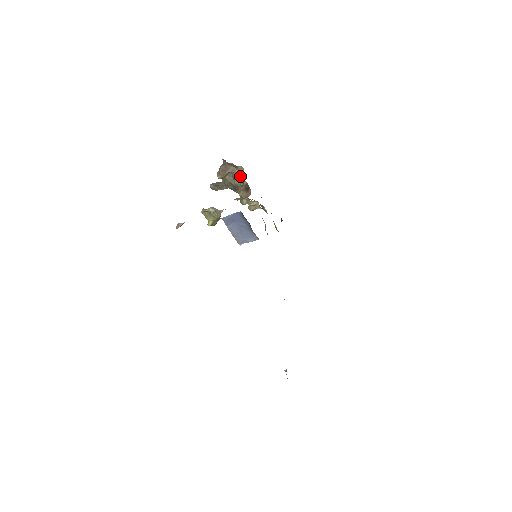
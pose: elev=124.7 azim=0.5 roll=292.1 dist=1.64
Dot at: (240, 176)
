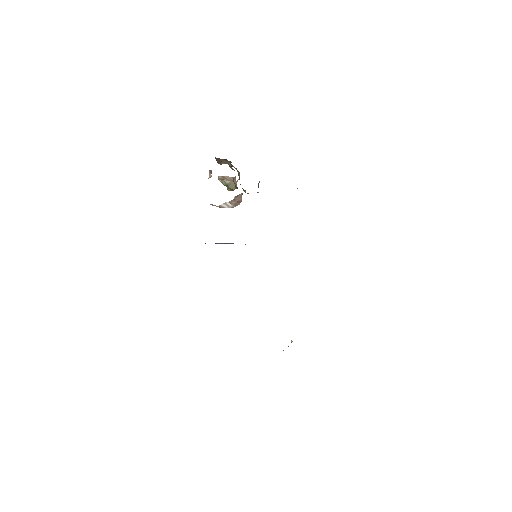
Dot at: occluded
